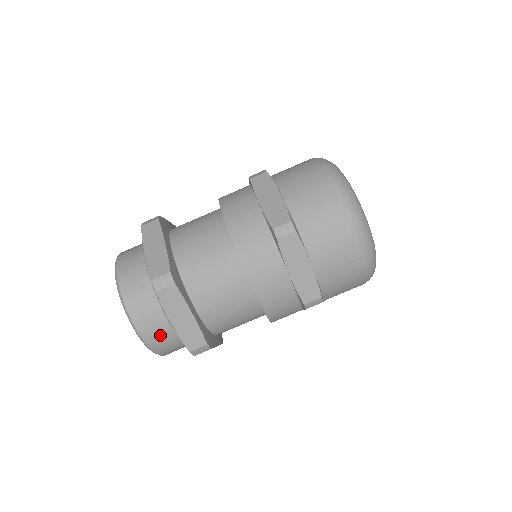
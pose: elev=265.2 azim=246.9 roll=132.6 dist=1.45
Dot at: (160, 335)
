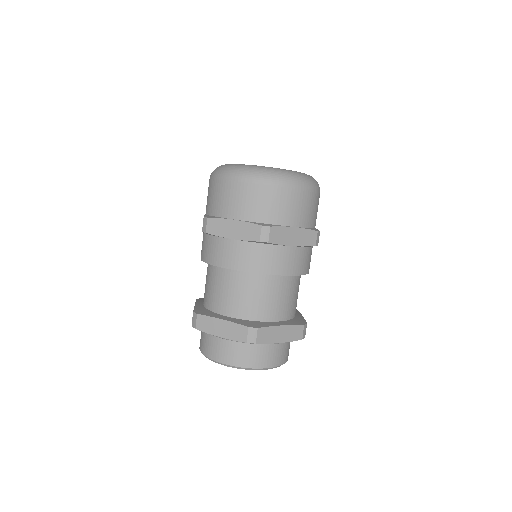
Dot at: (279, 354)
